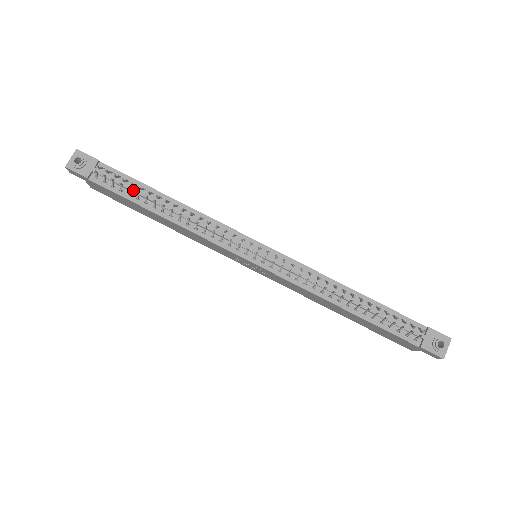
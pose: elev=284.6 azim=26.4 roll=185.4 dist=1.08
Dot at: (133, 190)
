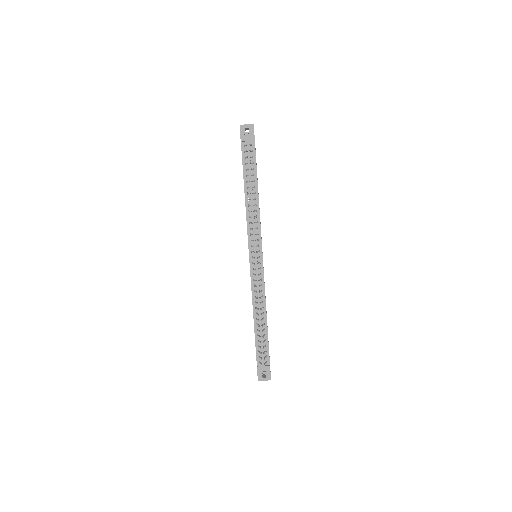
Dot at: (249, 170)
